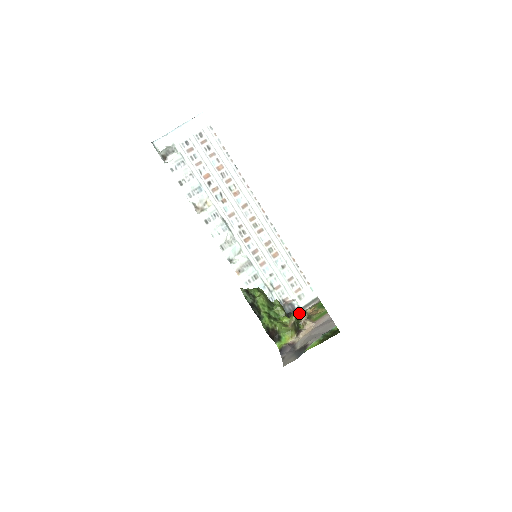
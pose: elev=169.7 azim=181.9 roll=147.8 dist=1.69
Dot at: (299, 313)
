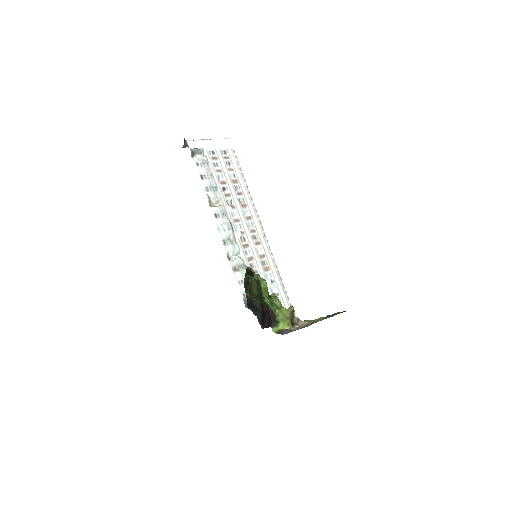
Dot at: (294, 310)
